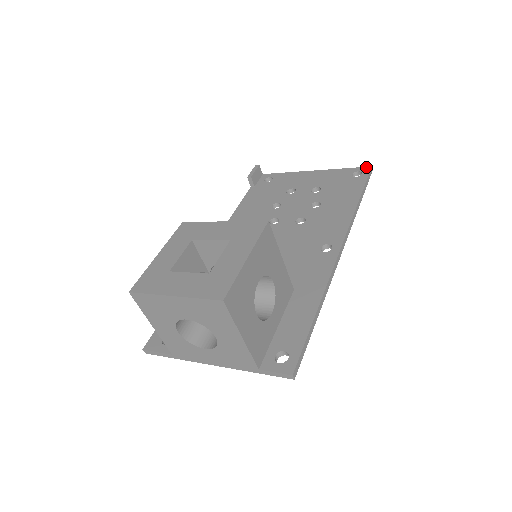
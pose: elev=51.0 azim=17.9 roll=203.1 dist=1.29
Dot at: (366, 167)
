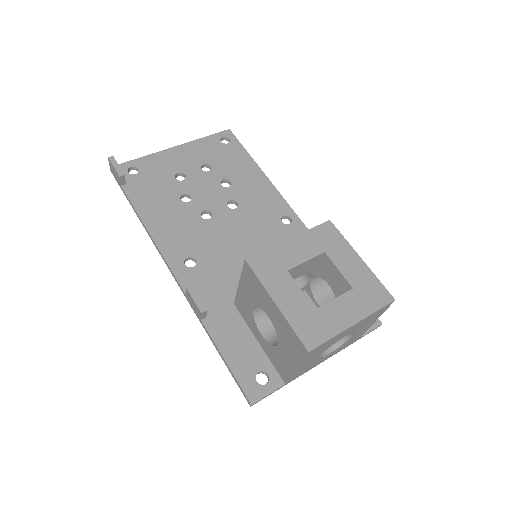
Dot at: (226, 131)
